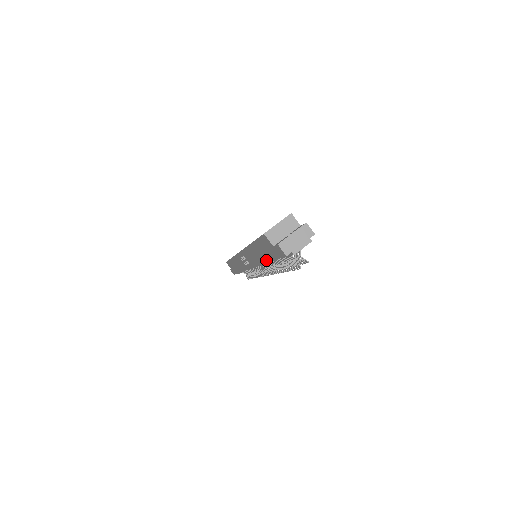
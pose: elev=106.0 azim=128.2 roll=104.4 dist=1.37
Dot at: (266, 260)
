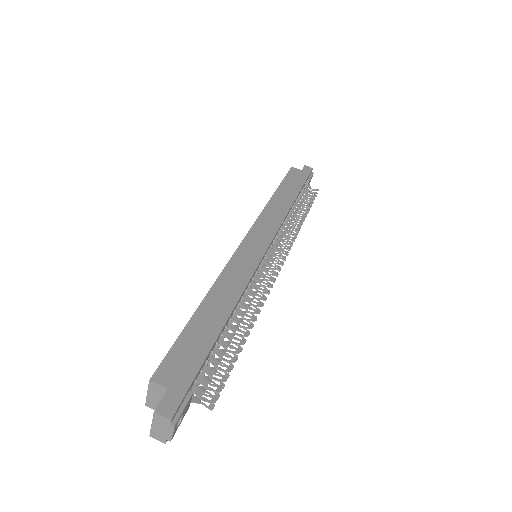
Dot at: occluded
